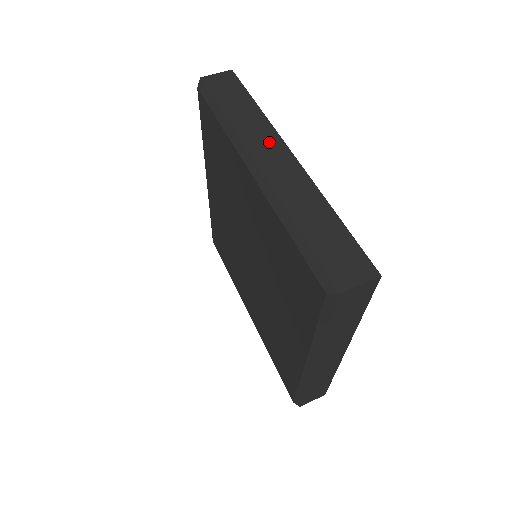
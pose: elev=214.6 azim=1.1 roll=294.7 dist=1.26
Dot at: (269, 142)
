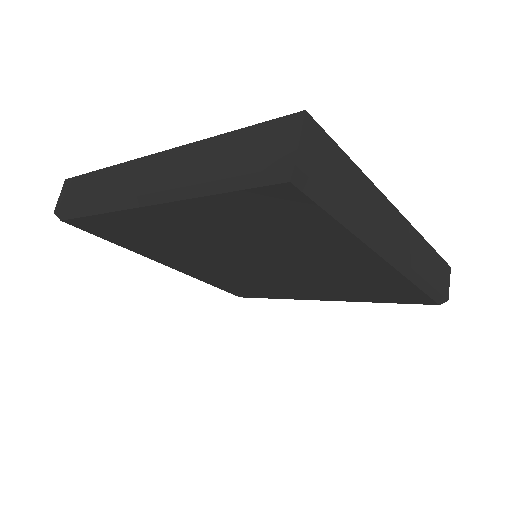
Dot at: (132, 173)
